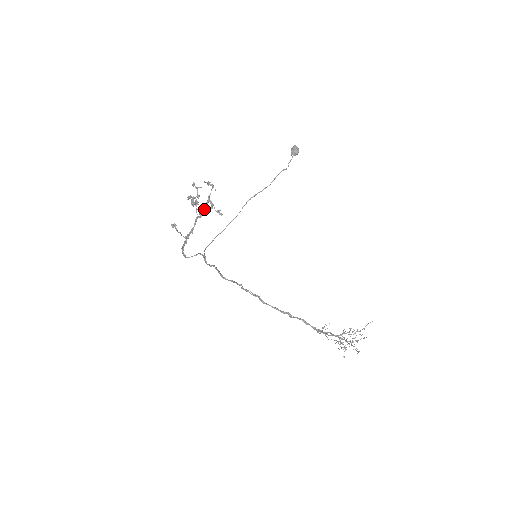
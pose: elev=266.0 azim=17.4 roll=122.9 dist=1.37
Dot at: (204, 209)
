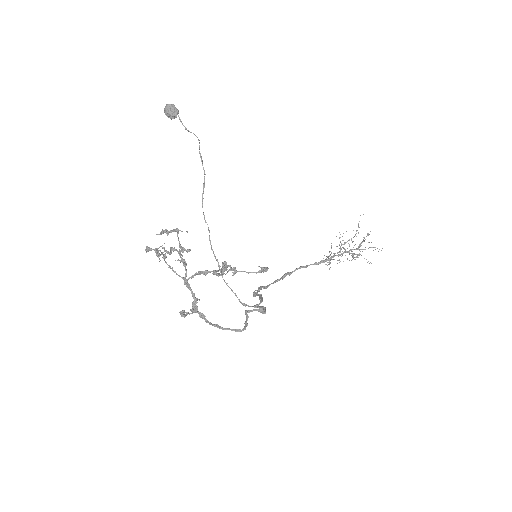
Dot at: (225, 266)
